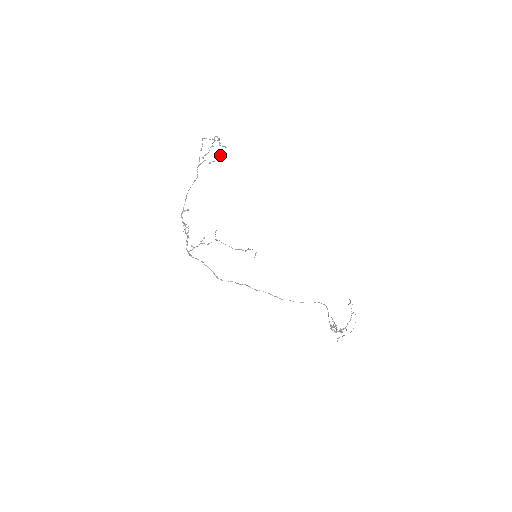
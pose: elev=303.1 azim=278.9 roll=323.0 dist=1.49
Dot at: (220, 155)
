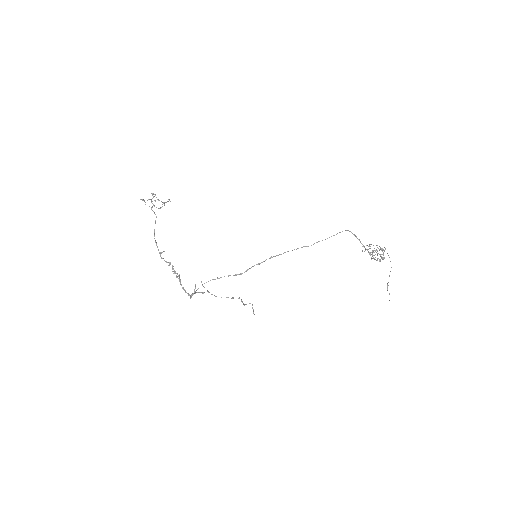
Dot at: (164, 202)
